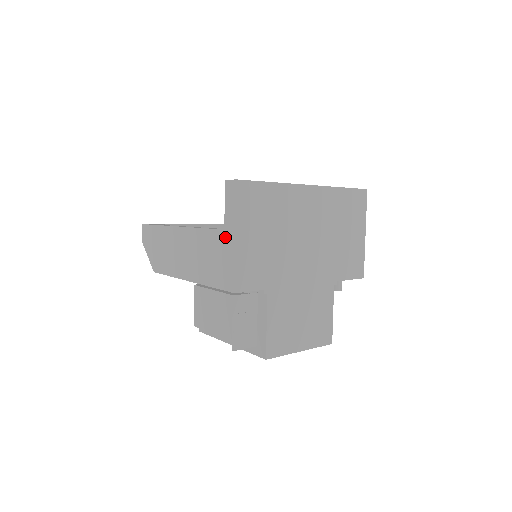
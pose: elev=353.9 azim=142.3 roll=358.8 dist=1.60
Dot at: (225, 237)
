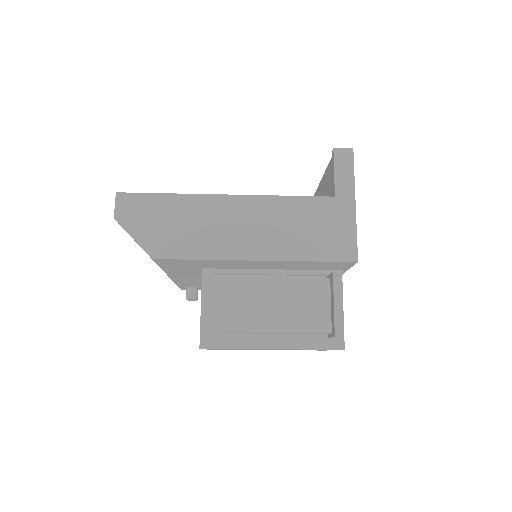
Dot at: (337, 204)
